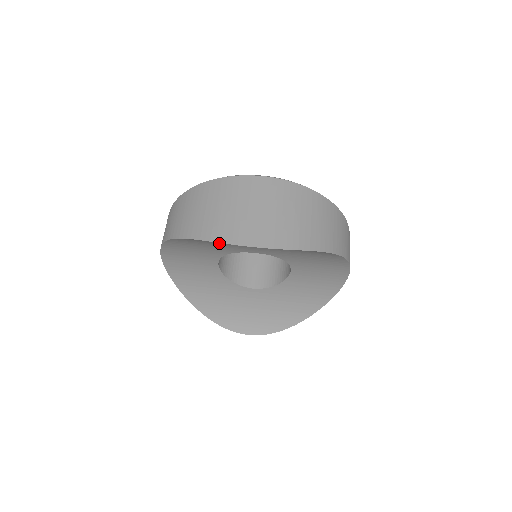
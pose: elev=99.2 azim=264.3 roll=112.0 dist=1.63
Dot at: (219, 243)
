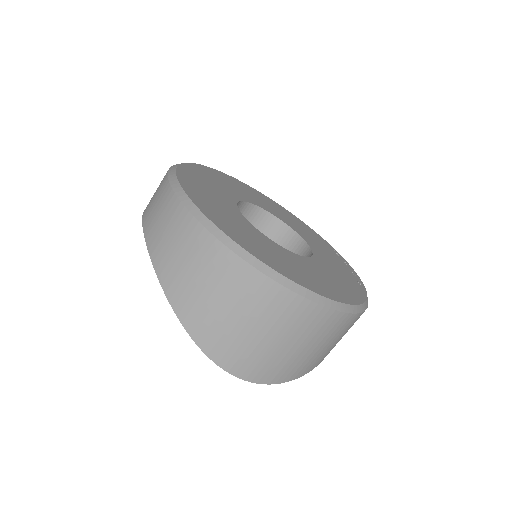
Dot at: occluded
